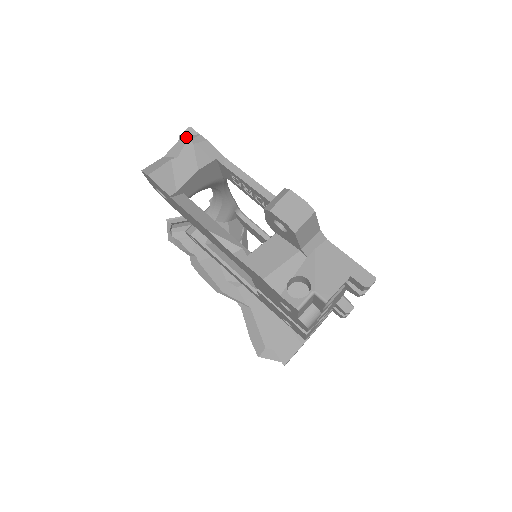
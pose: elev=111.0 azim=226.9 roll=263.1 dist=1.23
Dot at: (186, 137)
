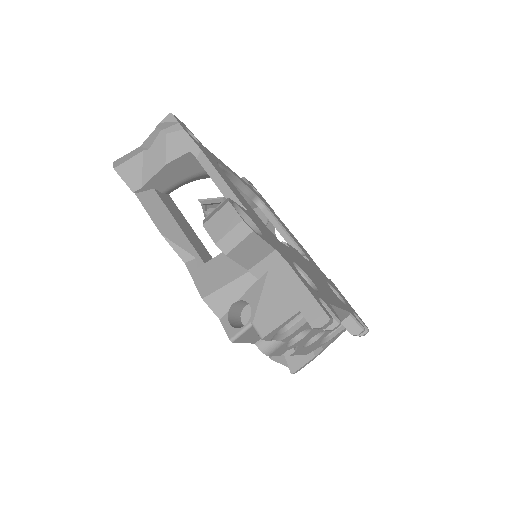
Dot at: (163, 125)
